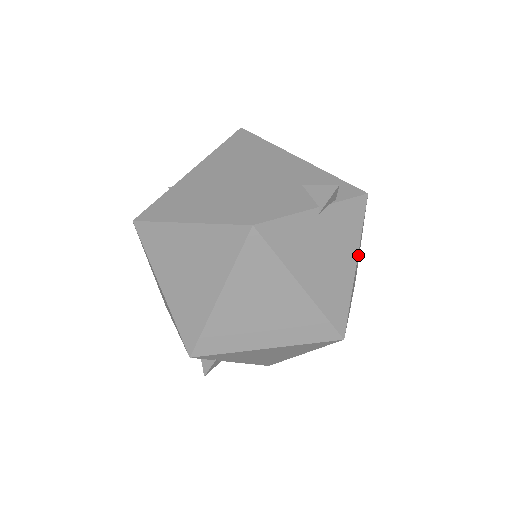
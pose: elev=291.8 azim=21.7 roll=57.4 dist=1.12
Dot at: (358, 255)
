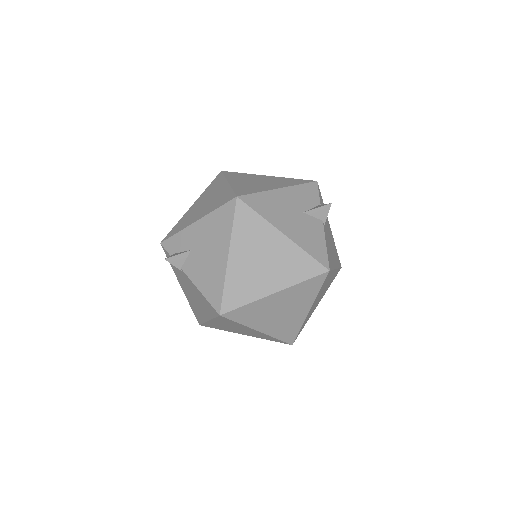
Dot at: occluded
